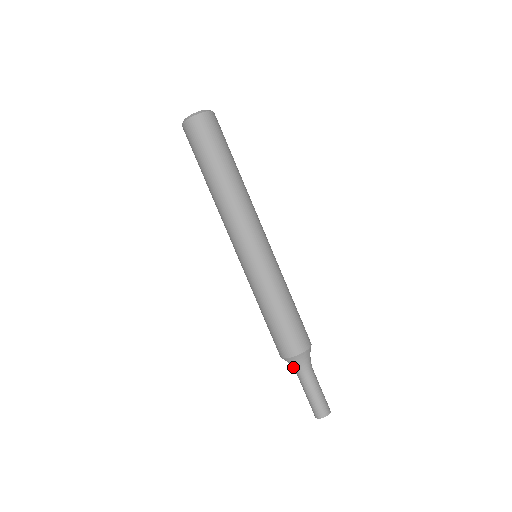
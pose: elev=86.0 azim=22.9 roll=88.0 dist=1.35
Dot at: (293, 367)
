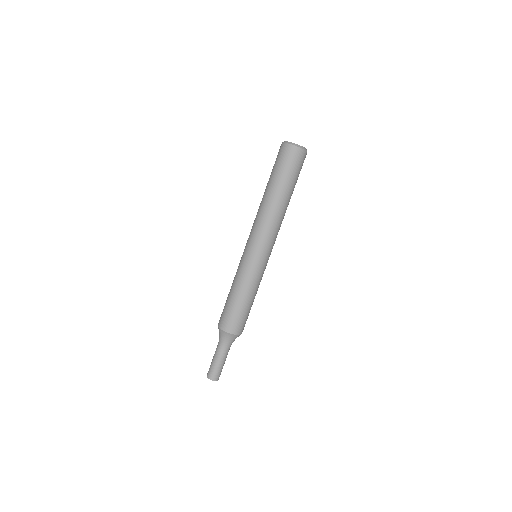
Dot at: (223, 340)
